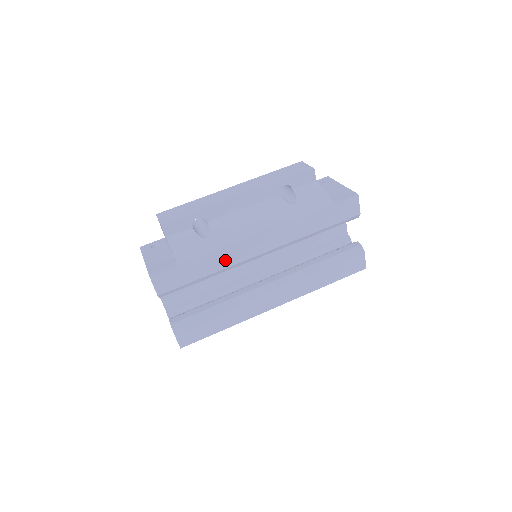
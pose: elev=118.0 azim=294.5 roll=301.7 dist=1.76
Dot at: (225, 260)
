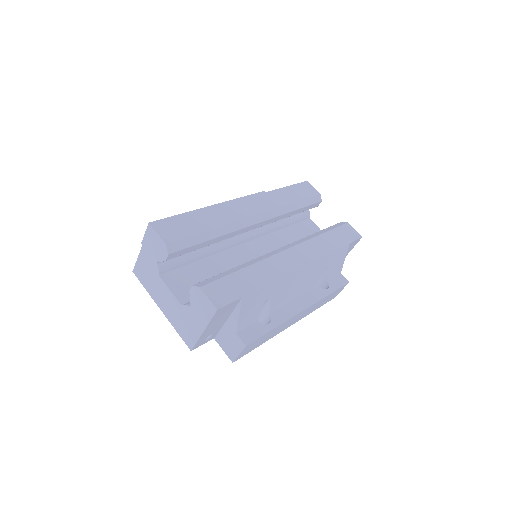
Dot at: (222, 218)
